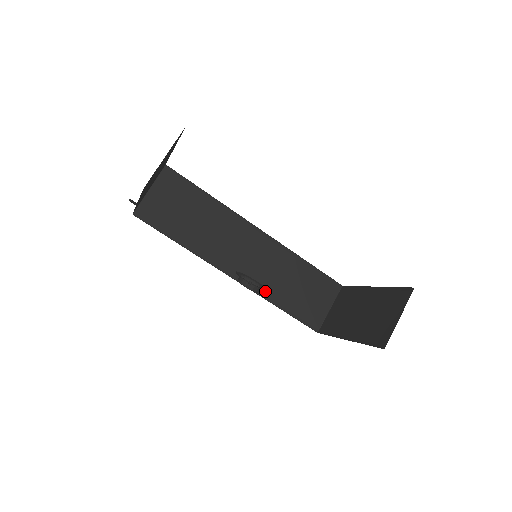
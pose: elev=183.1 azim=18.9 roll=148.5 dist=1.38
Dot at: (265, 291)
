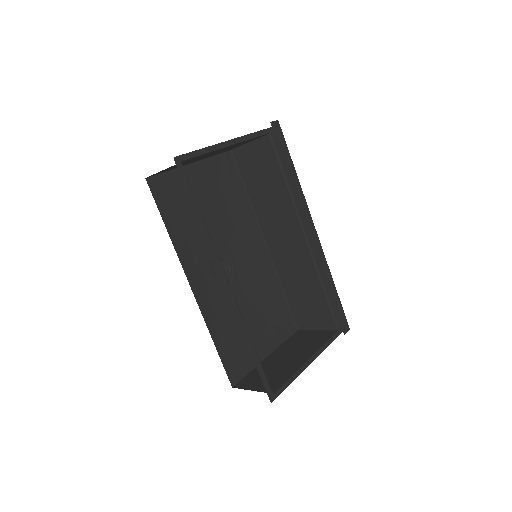
Dot at: (282, 273)
